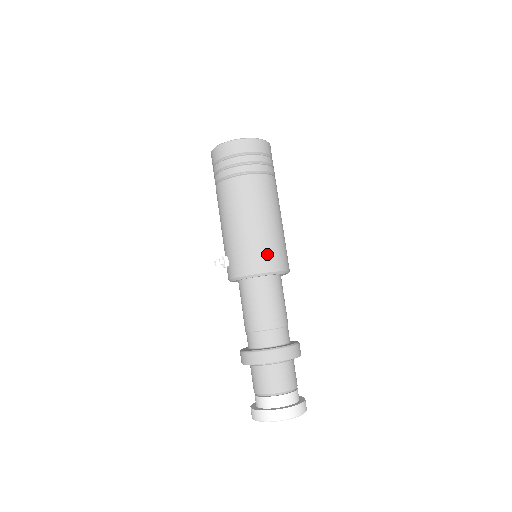
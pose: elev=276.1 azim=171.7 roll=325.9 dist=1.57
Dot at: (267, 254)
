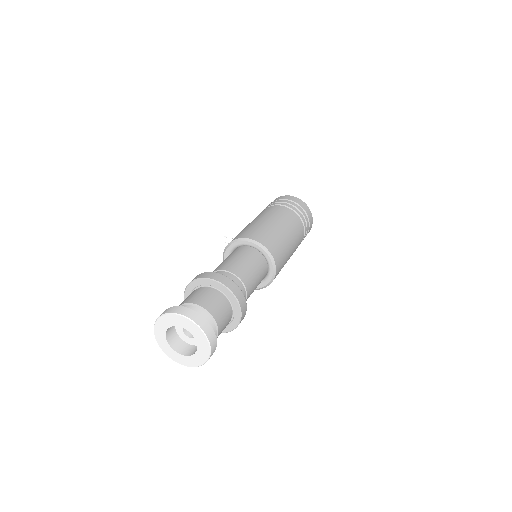
Dot at: (265, 235)
